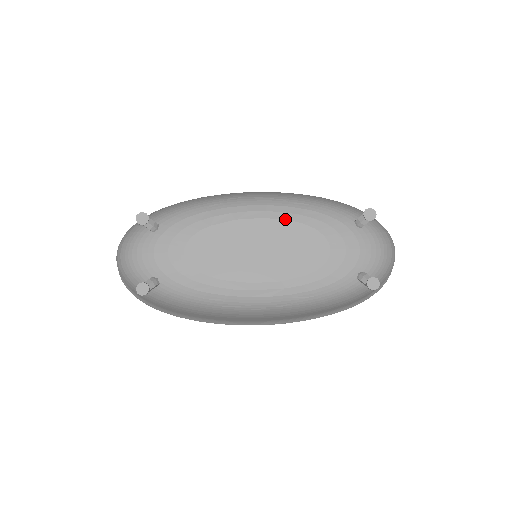
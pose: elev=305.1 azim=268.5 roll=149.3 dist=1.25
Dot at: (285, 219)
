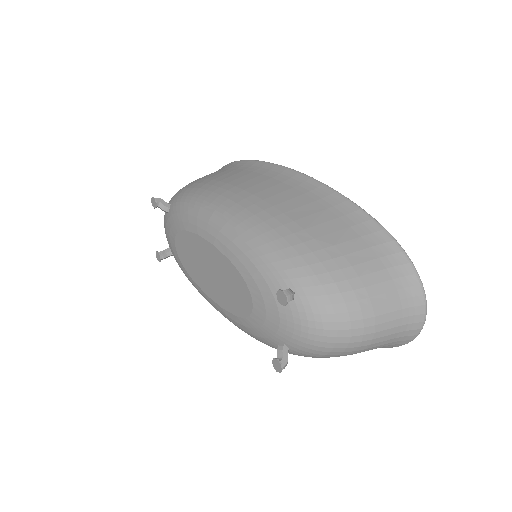
Dot at: (225, 255)
